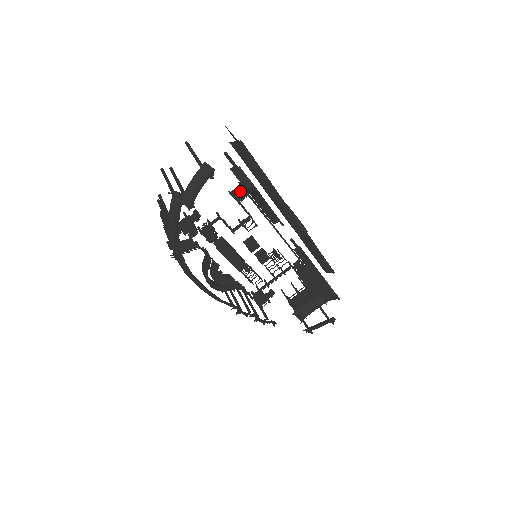
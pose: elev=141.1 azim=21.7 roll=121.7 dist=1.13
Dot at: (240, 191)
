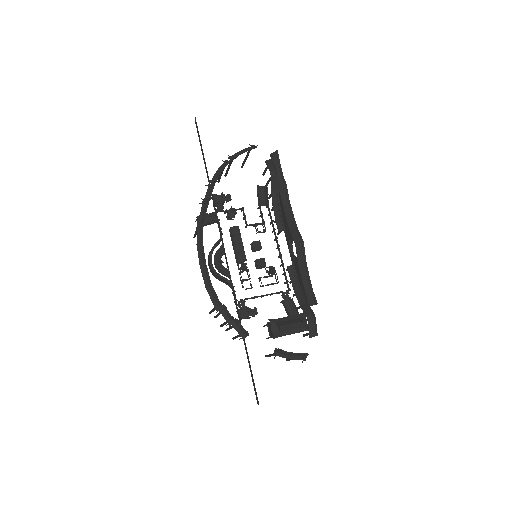
Dot at: (264, 193)
